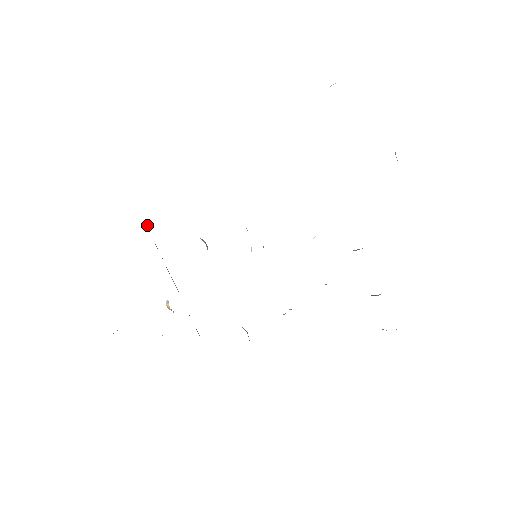
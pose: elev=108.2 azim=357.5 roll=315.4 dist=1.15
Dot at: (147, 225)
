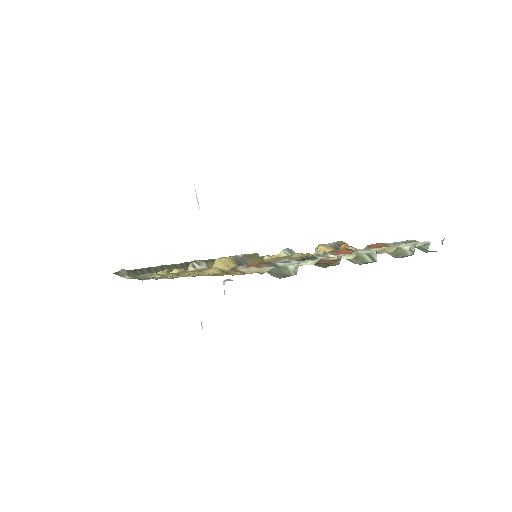
Dot at: (125, 272)
